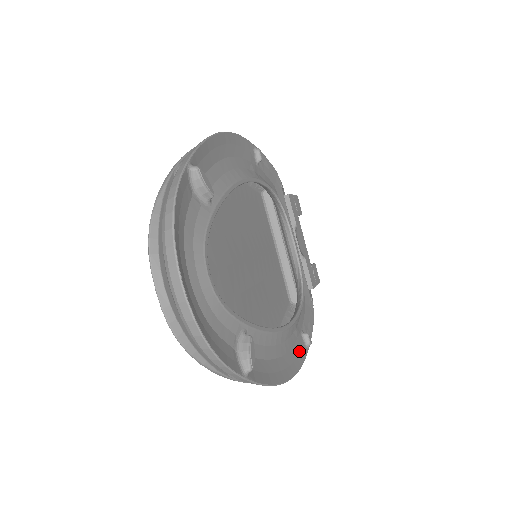
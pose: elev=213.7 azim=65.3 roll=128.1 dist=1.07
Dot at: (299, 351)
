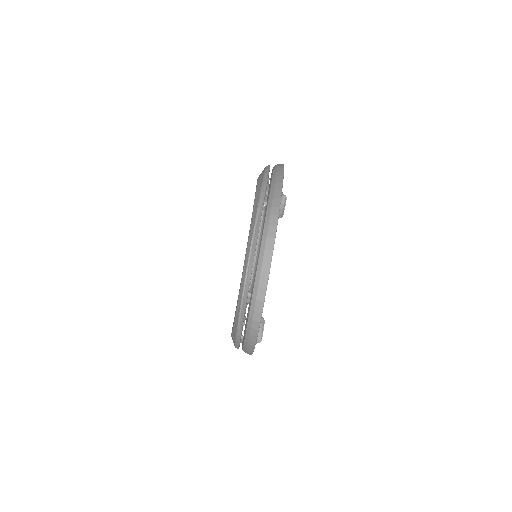
Dot at: occluded
